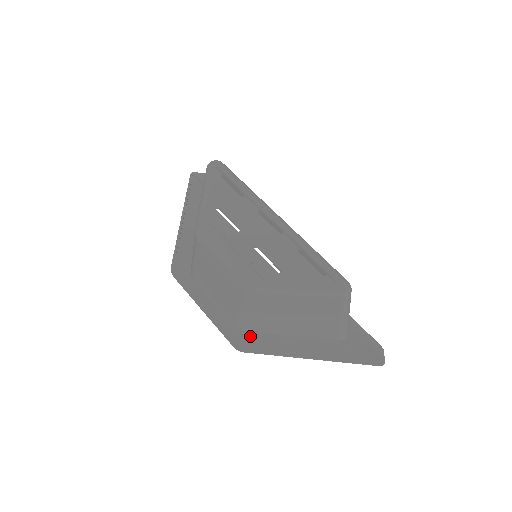
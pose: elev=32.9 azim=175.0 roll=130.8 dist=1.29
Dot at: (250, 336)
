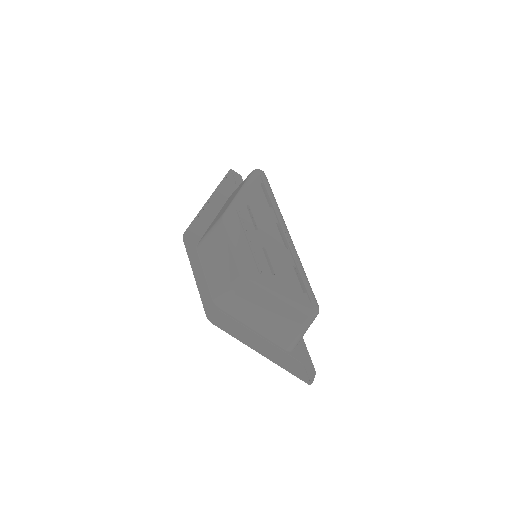
Dot at: (222, 314)
